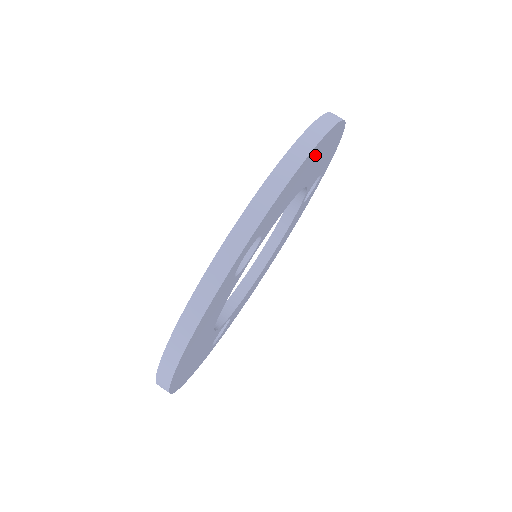
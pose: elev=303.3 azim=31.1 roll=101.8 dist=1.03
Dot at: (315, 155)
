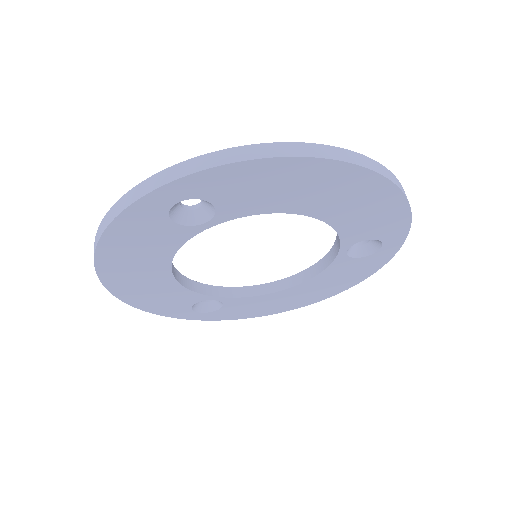
Dot at: (311, 176)
